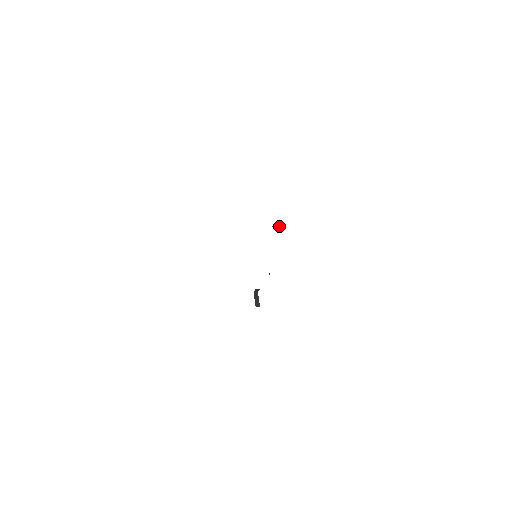
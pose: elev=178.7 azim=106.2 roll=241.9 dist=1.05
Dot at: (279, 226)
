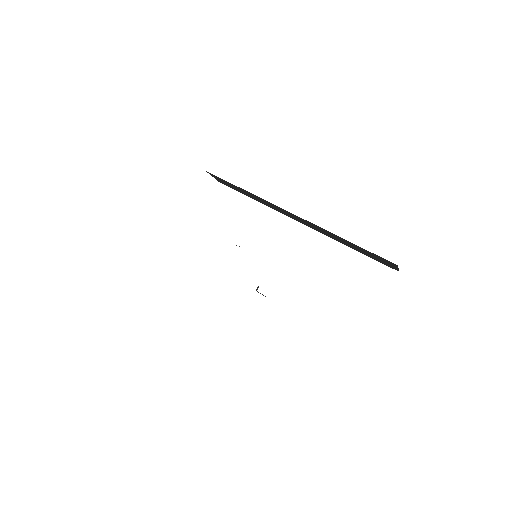
Dot at: occluded
